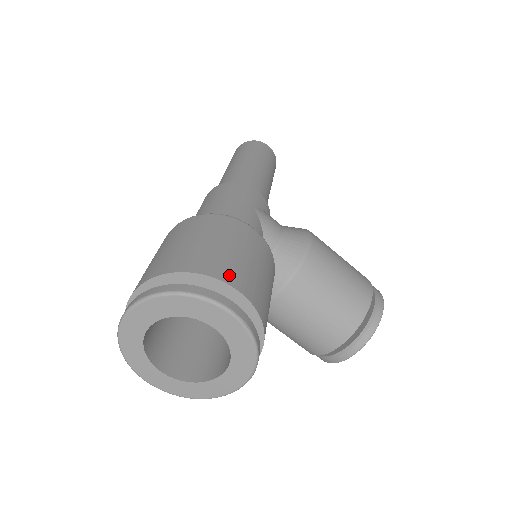
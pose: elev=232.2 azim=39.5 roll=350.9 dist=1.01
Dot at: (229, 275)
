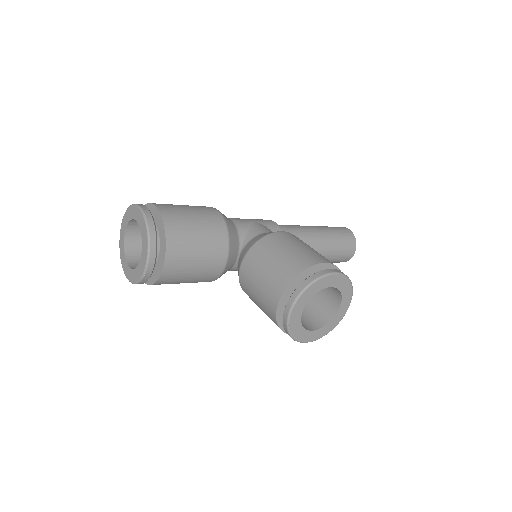
Dot at: (160, 204)
